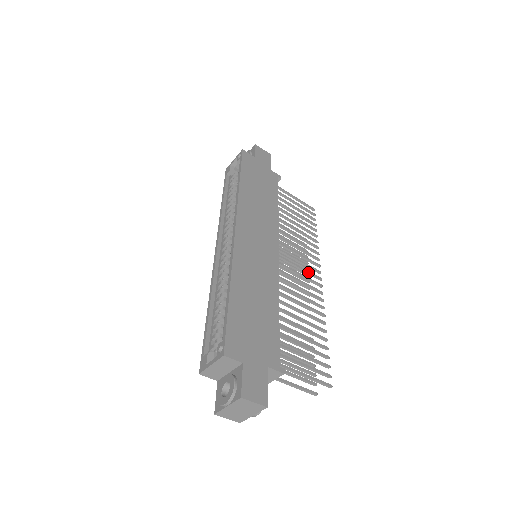
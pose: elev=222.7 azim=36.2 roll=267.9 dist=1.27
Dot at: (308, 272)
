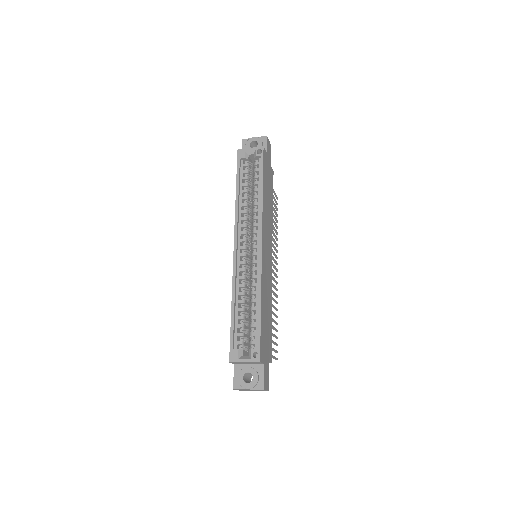
Dot at: (275, 267)
